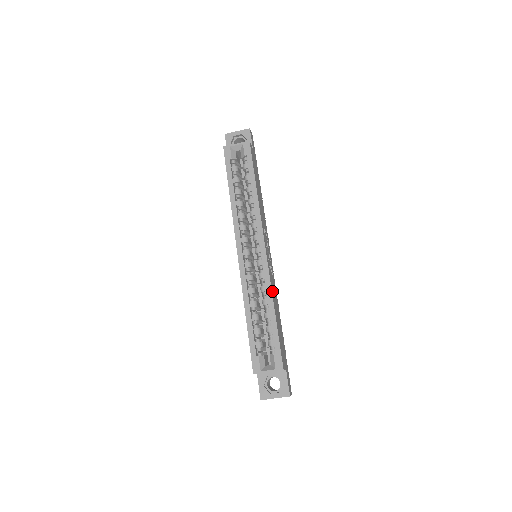
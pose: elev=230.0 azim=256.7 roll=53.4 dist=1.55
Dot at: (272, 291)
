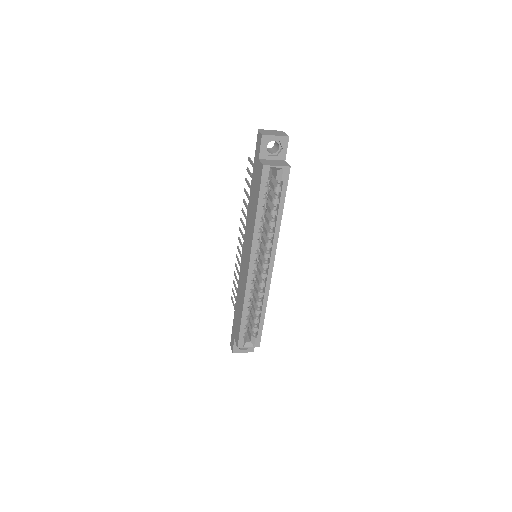
Dot at: (267, 296)
